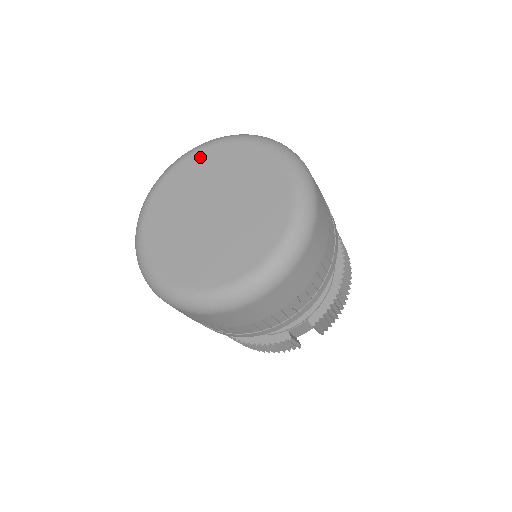
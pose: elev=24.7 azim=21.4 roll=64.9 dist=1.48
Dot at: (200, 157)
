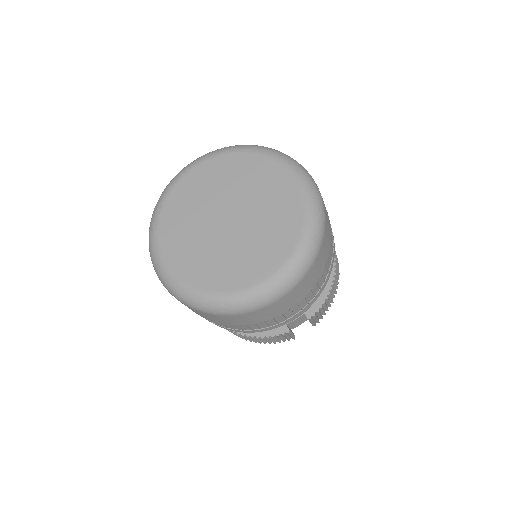
Dot at: (210, 166)
